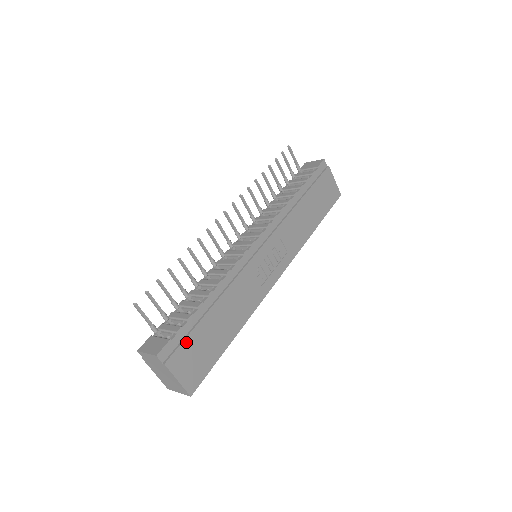
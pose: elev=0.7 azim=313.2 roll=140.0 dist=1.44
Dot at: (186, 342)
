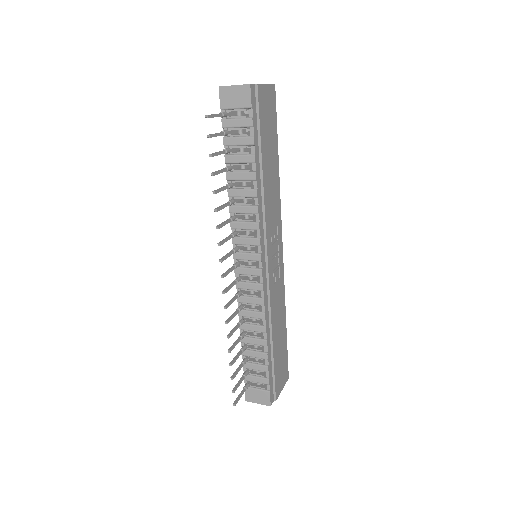
Dot at: (275, 378)
